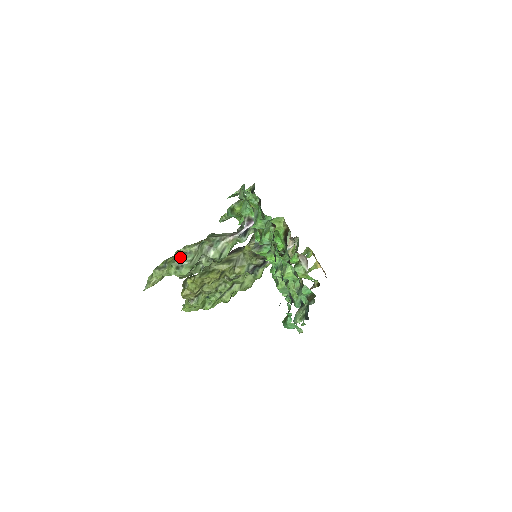
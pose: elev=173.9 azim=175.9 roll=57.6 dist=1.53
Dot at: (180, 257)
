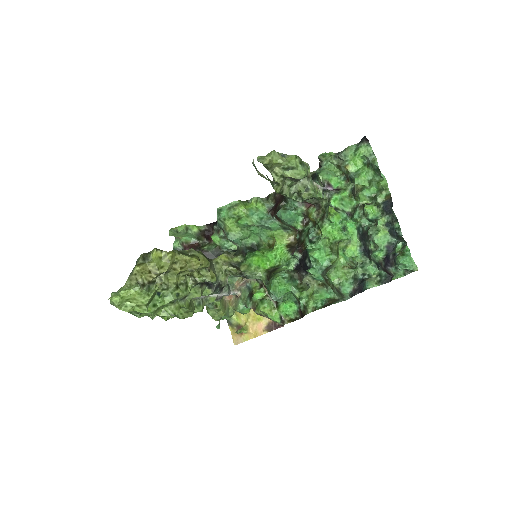
Dot at: occluded
